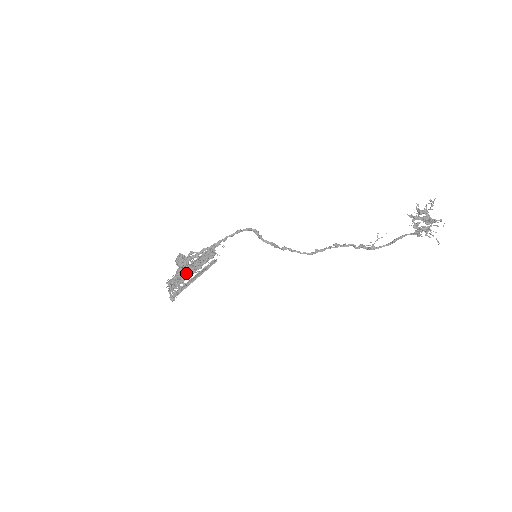
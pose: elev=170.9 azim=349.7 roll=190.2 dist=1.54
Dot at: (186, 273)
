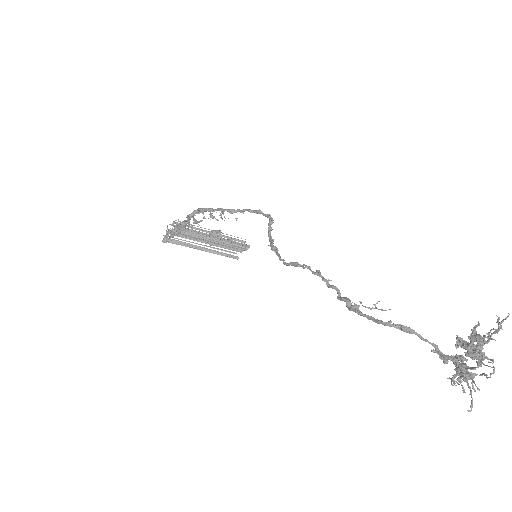
Dot at: (201, 238)
